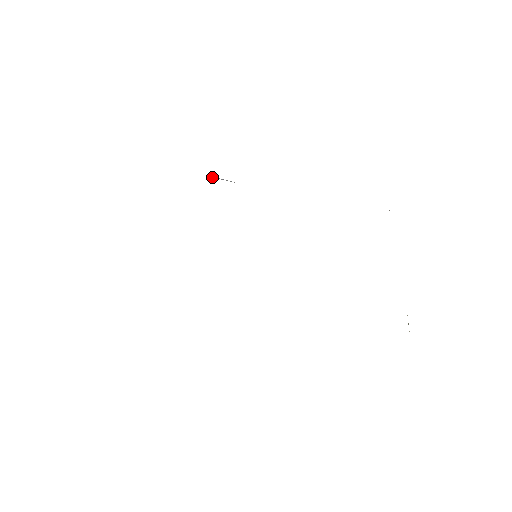
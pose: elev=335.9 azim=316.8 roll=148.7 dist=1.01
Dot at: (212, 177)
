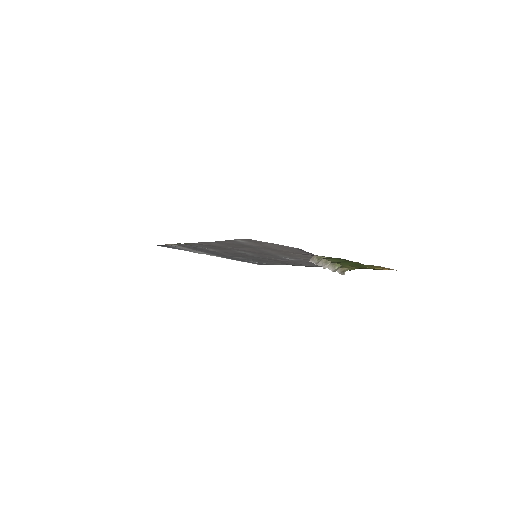
Dot at: (255, 262)
